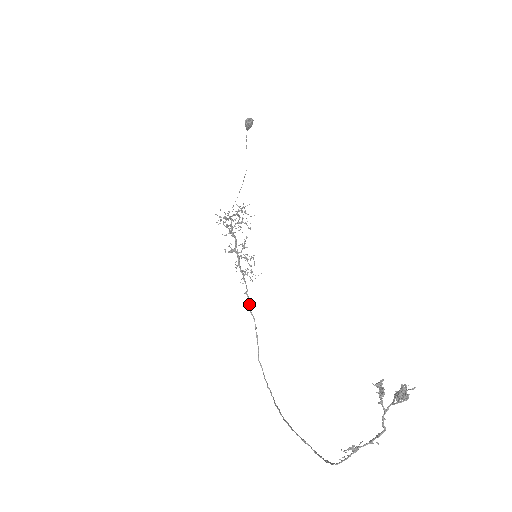
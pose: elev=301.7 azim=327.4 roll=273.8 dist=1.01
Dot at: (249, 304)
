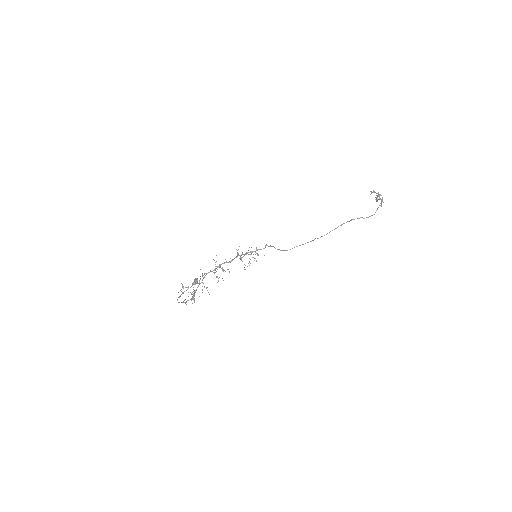
Dot at: (271, 246)
